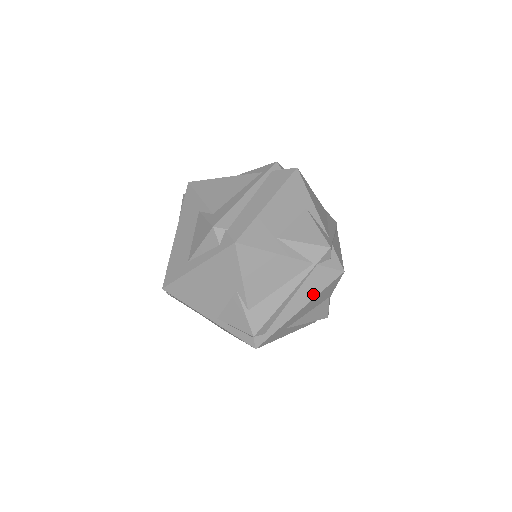
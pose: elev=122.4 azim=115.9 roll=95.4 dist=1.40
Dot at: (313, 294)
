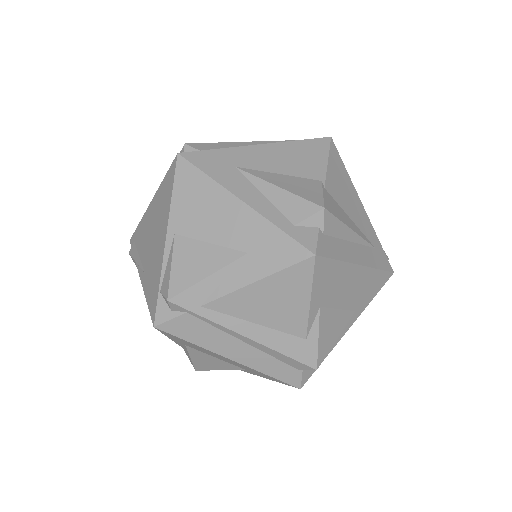
Dot at: (283, 142)
